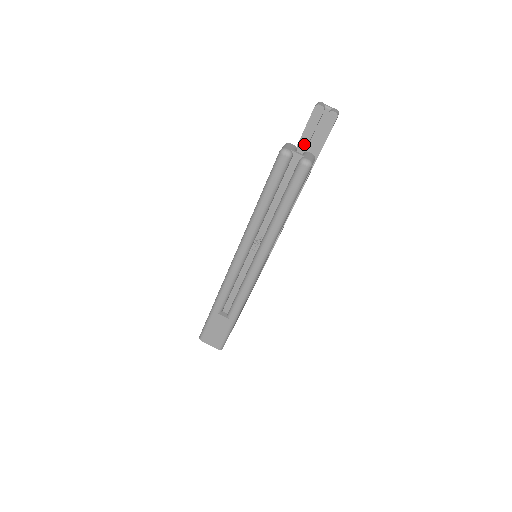
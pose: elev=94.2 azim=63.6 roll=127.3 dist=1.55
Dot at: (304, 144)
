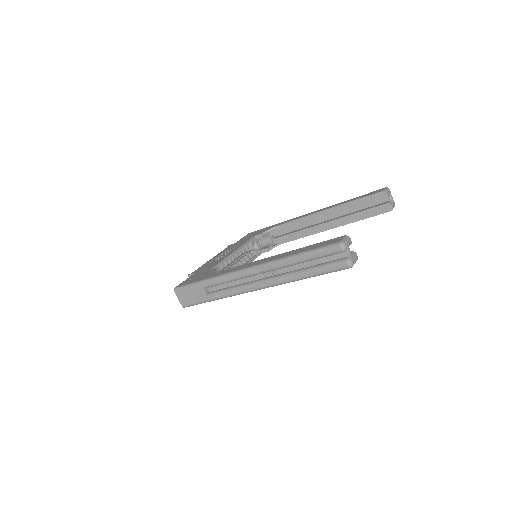
Dot at: (353, 206)
